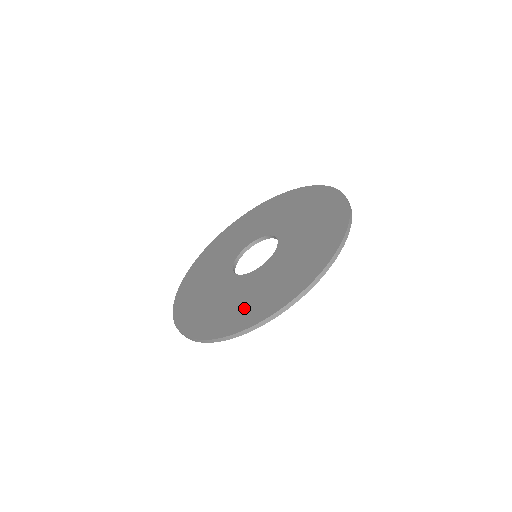
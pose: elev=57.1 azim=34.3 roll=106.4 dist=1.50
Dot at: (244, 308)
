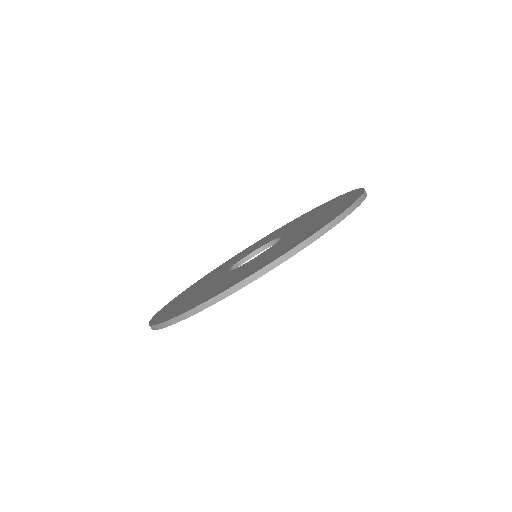
Dot at: (229, 281)
